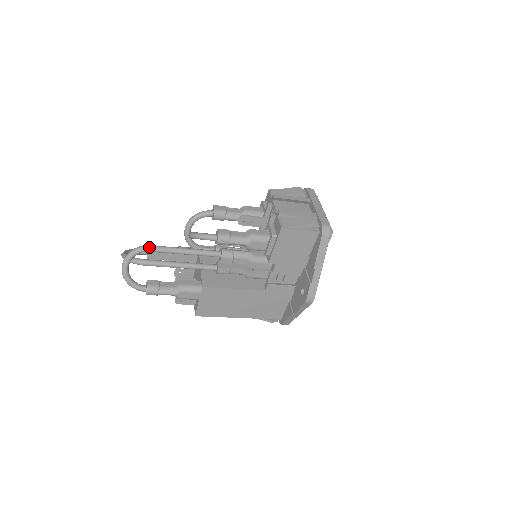
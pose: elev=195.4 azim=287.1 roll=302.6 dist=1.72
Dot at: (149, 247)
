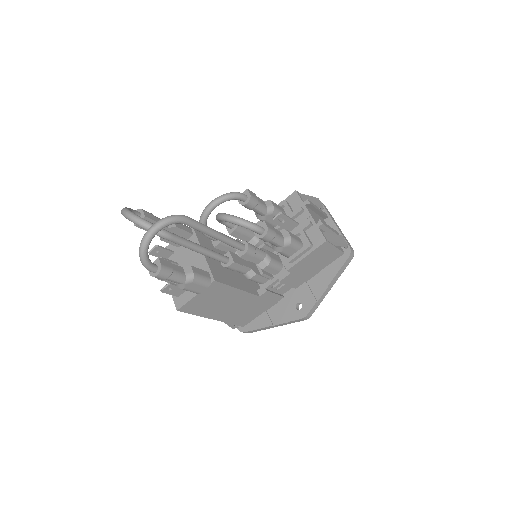
Dot at: (189, 219)
